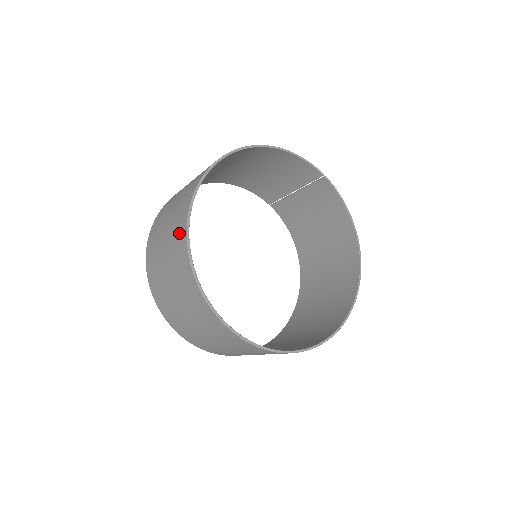
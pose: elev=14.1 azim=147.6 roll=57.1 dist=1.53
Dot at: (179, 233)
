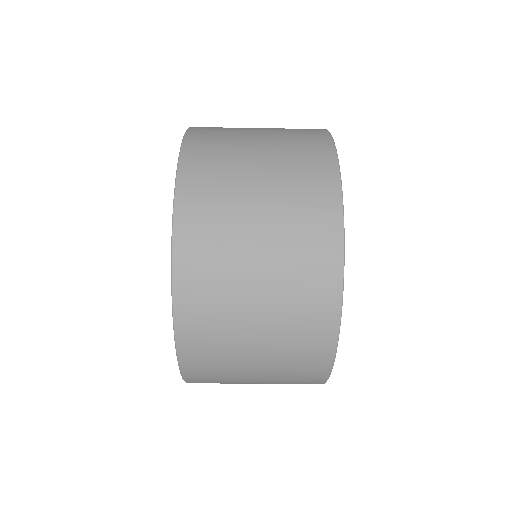
Dot at: occluded
